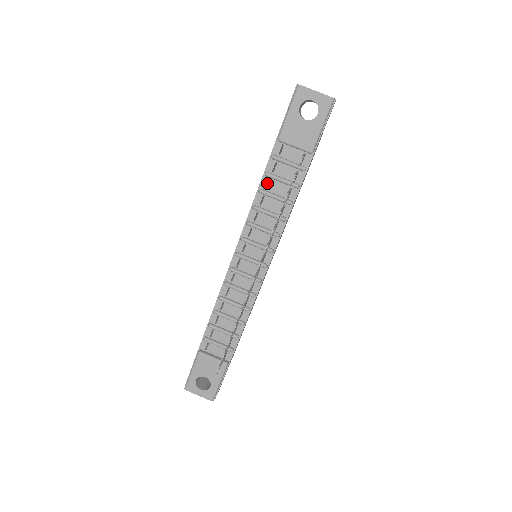
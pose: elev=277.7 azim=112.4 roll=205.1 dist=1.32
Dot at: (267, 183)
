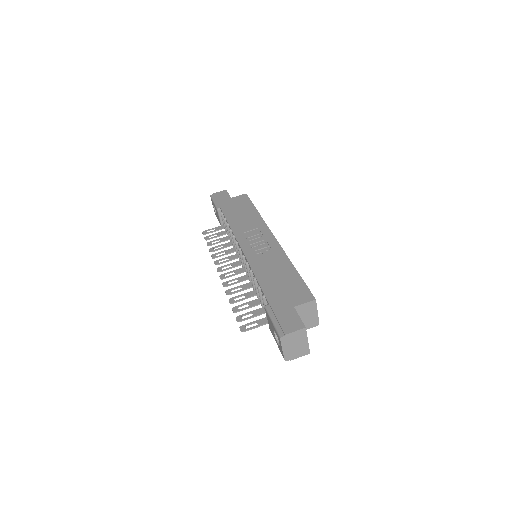
Dot at: occluded
